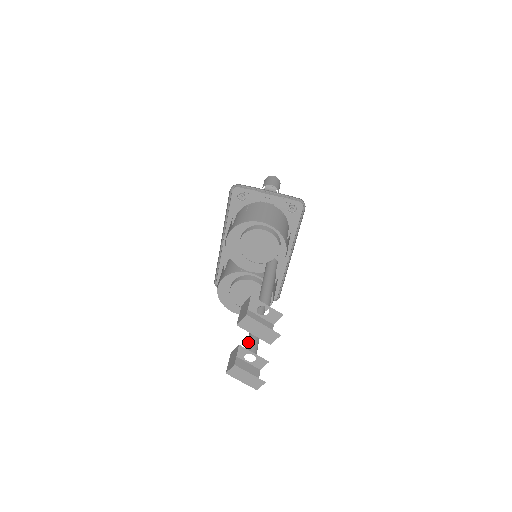
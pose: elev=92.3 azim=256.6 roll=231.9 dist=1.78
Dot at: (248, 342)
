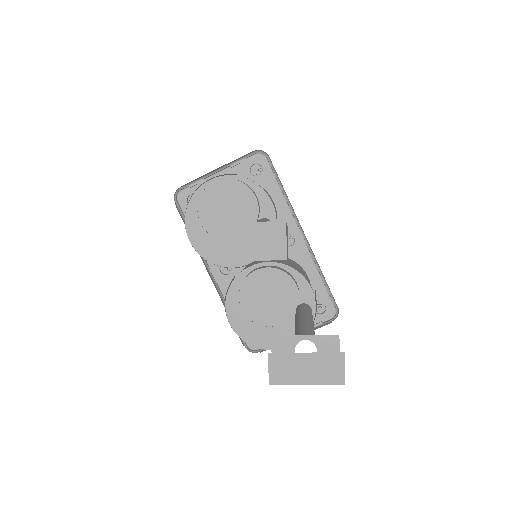
Dot at: occluded
